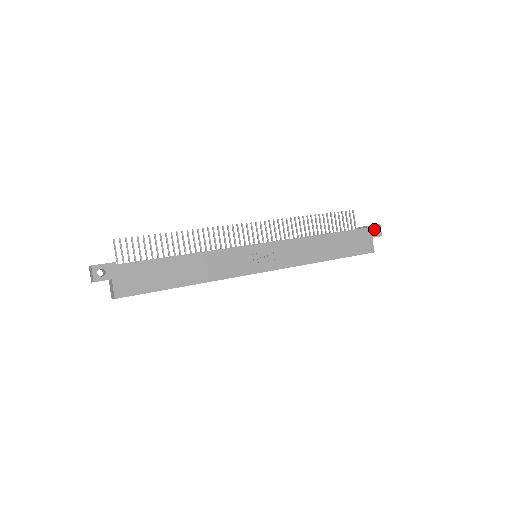
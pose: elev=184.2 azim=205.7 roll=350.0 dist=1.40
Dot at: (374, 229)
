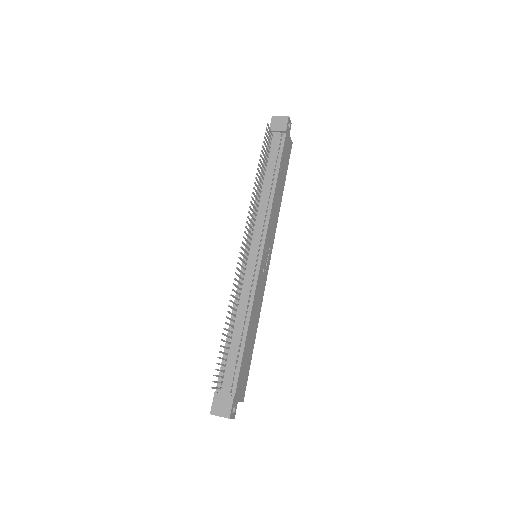
Dot at: (284, 122)
